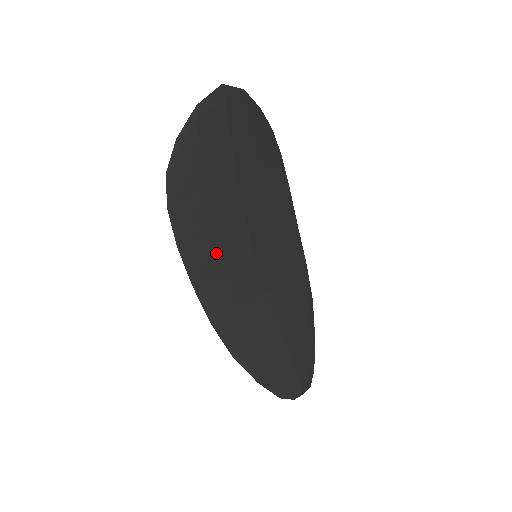
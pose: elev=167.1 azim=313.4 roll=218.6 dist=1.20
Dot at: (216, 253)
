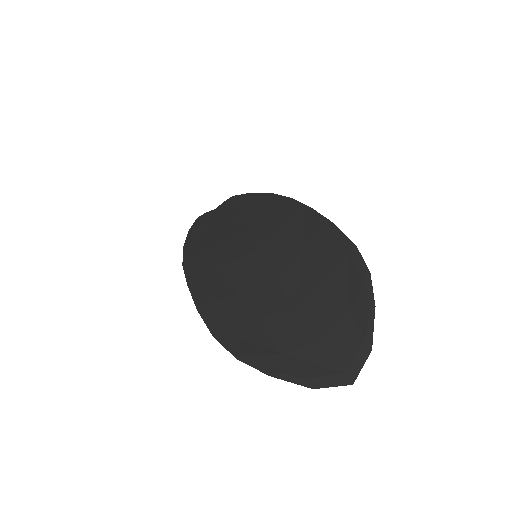
Dot at: (226, 285)
